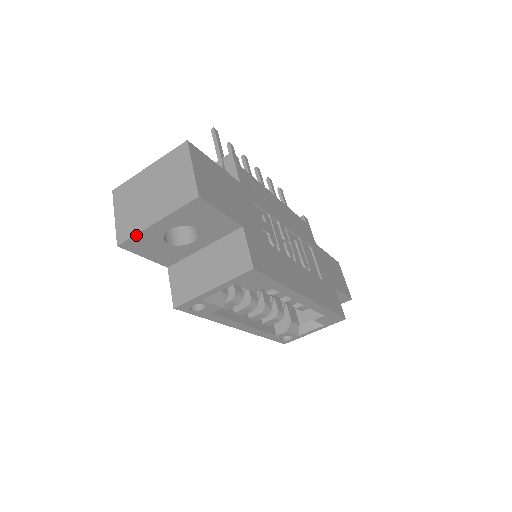
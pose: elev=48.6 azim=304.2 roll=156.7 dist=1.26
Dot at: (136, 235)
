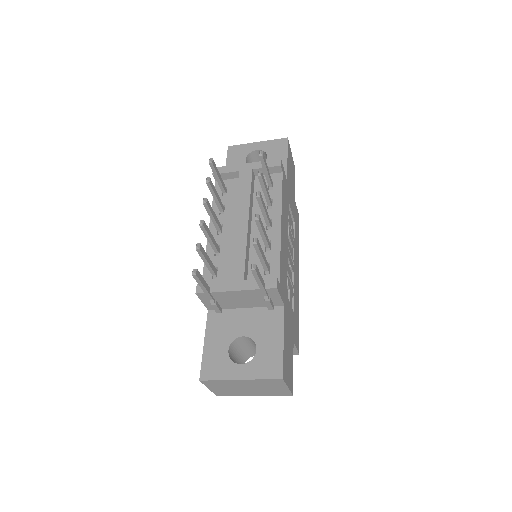
Dot at: (235, 395)
